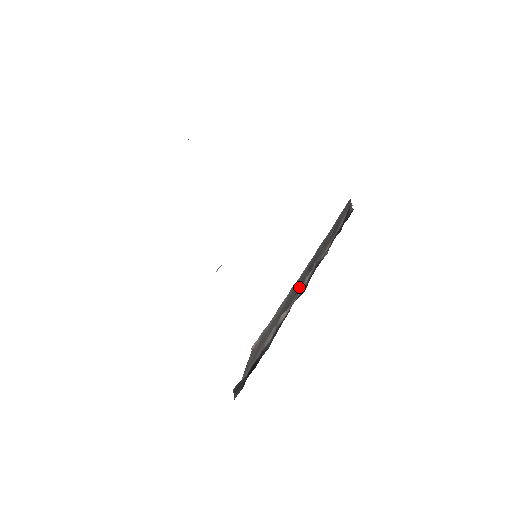
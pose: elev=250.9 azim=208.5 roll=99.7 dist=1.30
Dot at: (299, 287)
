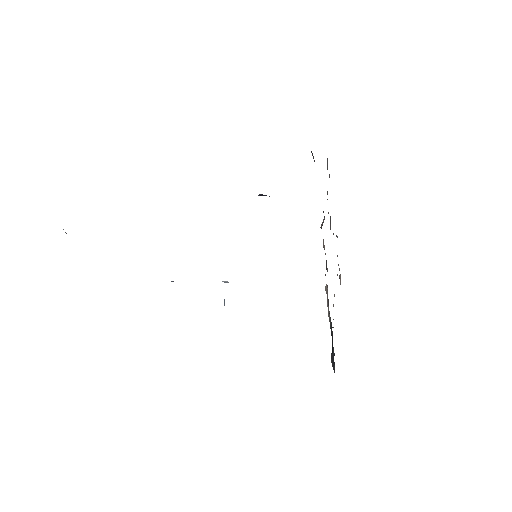
Dot at: occluded
